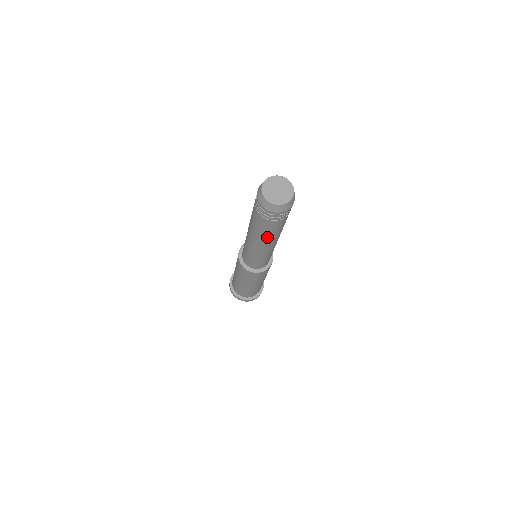
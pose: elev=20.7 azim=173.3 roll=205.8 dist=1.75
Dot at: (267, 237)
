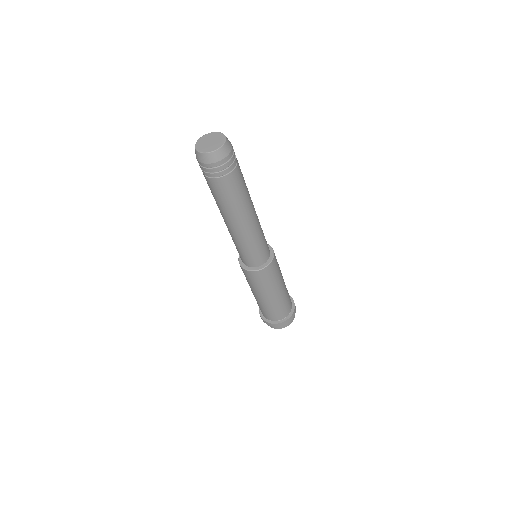
Dot at: (219, 205)
